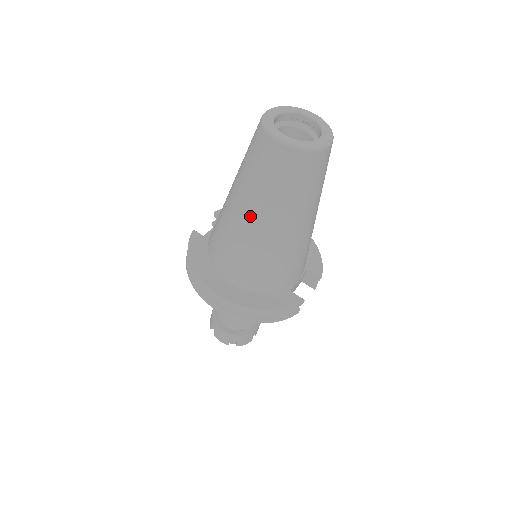
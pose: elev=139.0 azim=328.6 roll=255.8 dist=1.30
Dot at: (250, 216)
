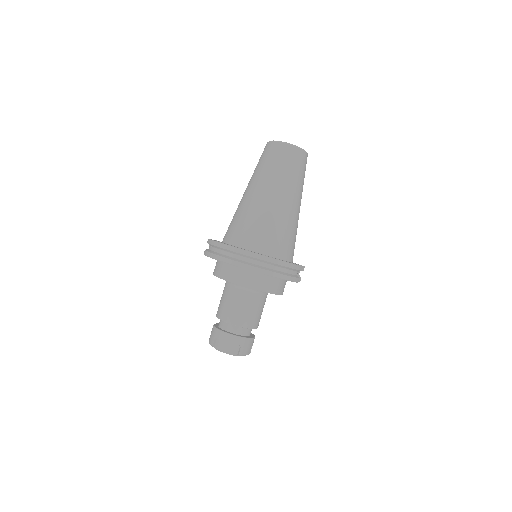
Dot at: (267, 193)
